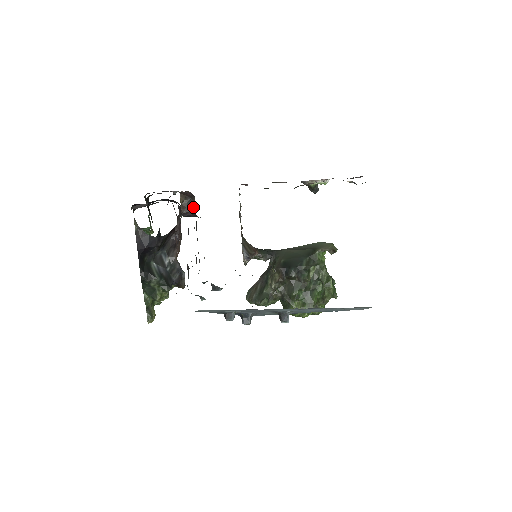
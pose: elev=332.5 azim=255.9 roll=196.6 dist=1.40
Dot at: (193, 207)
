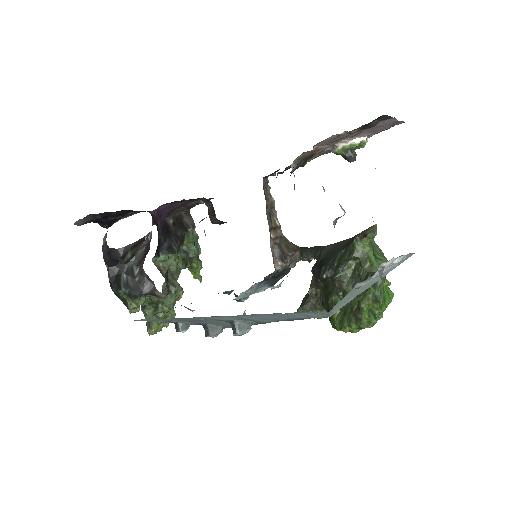
Dot at: occluded
